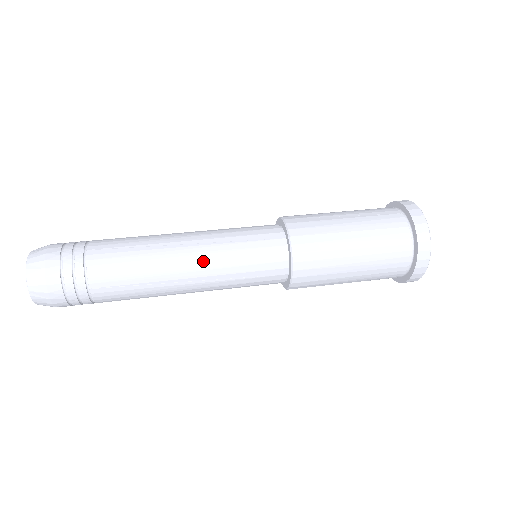
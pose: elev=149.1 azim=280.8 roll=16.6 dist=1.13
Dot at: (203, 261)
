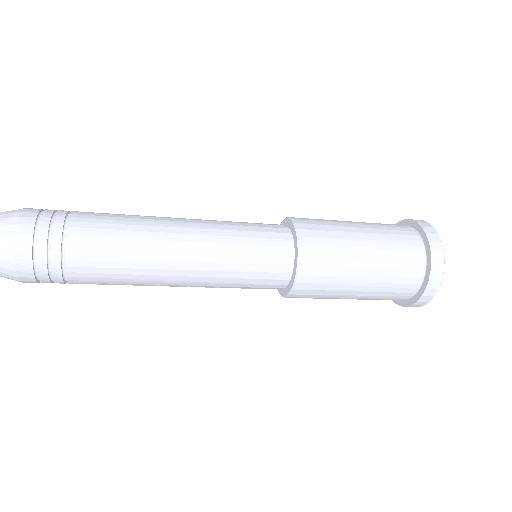
Dot at: (200, 235)
